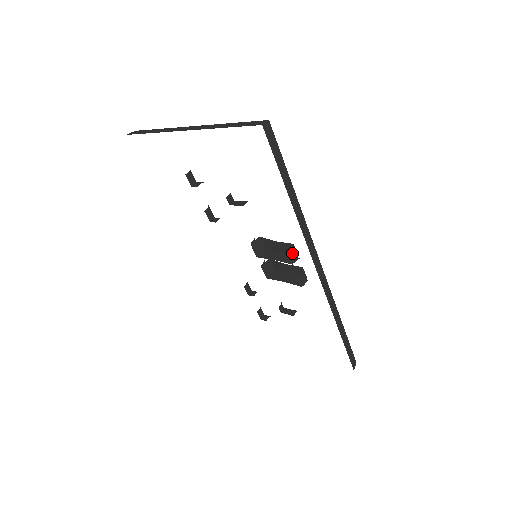
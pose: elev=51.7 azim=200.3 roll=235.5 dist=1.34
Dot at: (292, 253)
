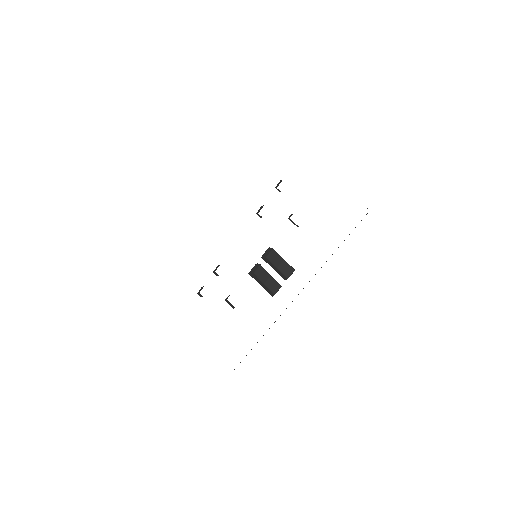
Dot at: (286, 274)
